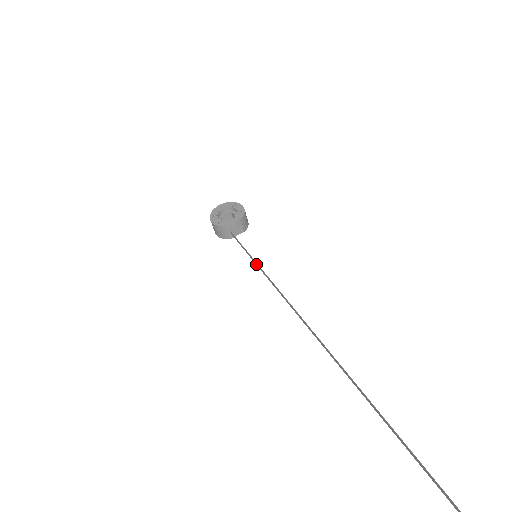
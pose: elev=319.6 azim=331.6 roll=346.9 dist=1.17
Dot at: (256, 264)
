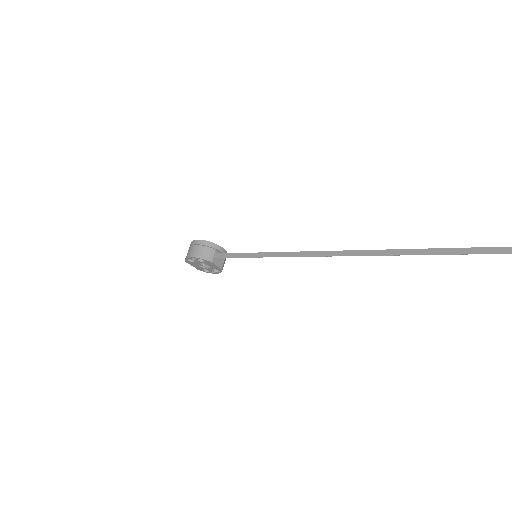
Dot at: (259, 256)
